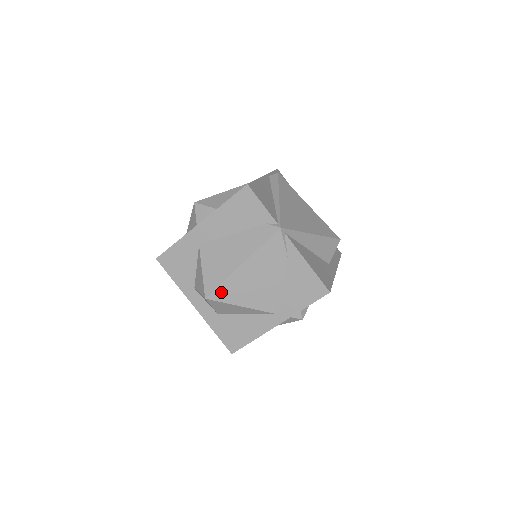
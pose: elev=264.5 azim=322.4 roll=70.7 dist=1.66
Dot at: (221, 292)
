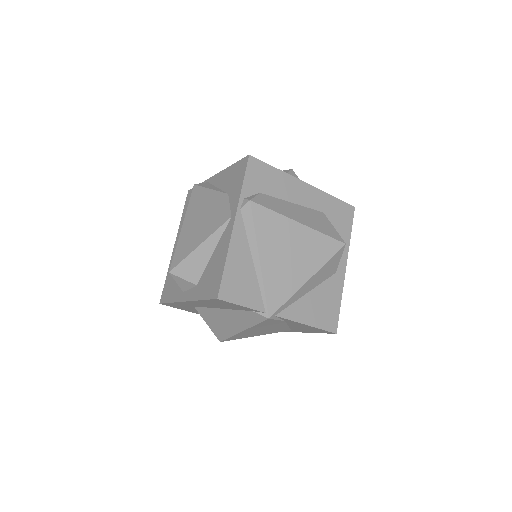
Dot at: (232, 338)
